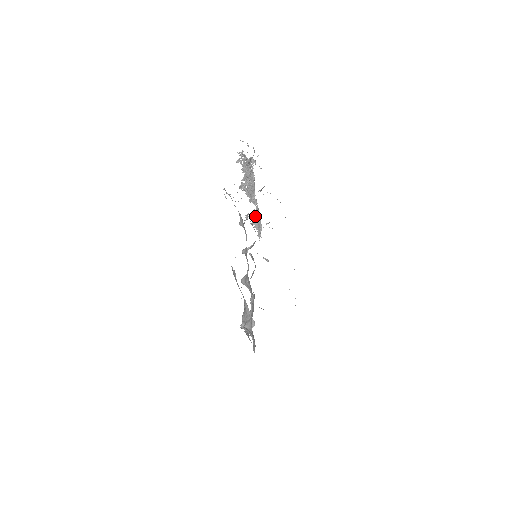
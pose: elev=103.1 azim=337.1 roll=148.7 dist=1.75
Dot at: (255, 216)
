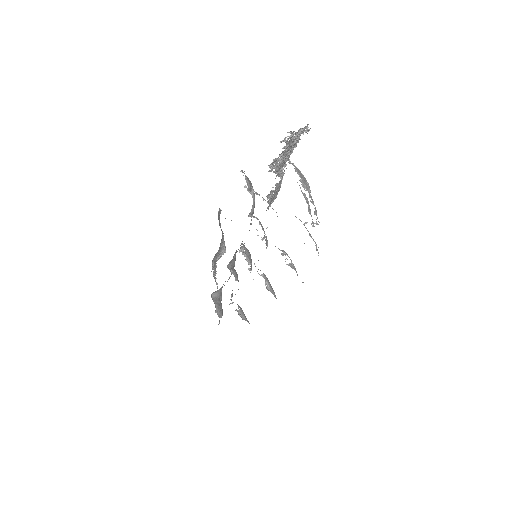
Dot at: (274, 190)
